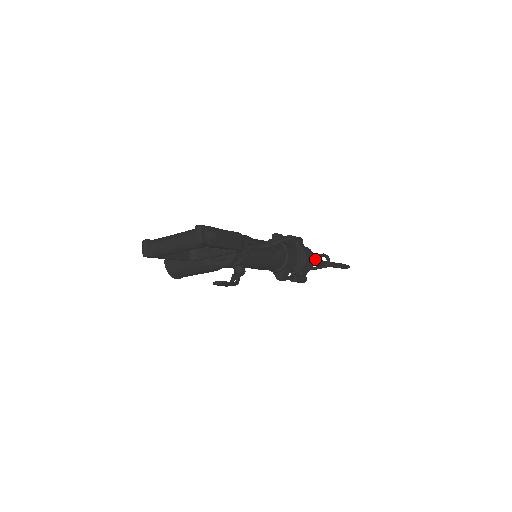
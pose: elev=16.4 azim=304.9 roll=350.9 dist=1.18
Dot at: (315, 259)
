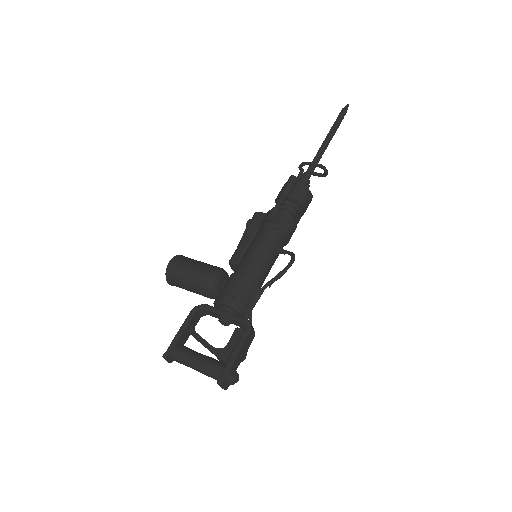
Dot at: (311, 167)
